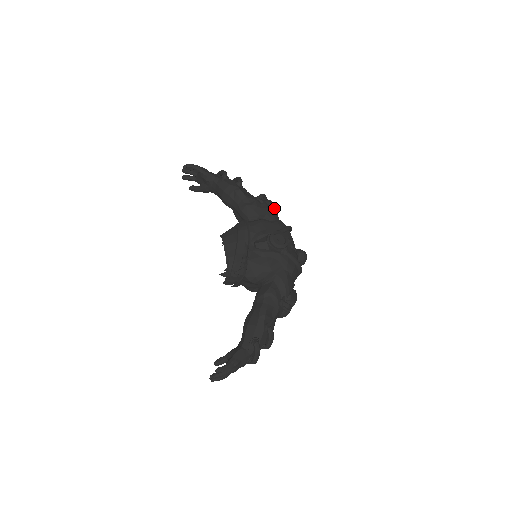
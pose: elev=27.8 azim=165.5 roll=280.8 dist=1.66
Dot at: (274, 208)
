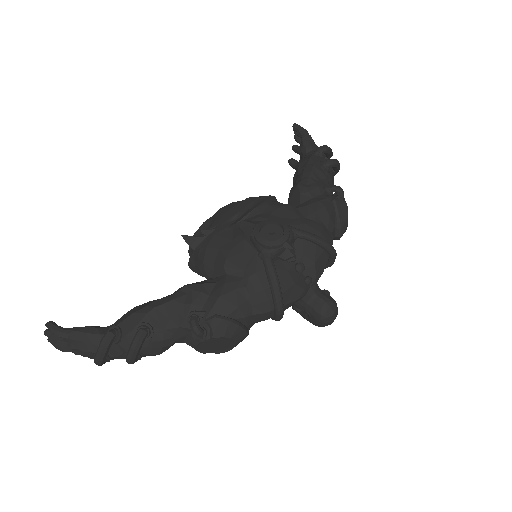
Dot at: (337, 212)
